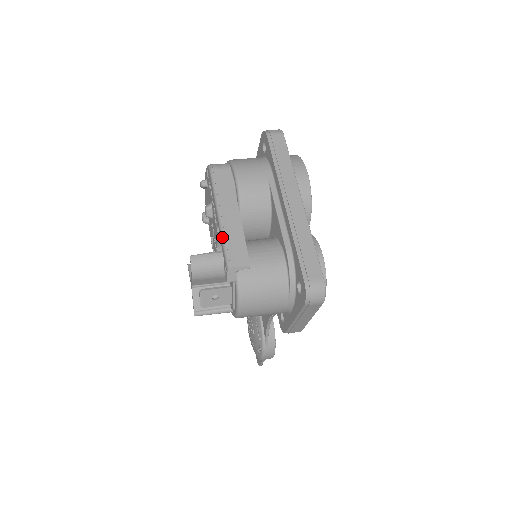
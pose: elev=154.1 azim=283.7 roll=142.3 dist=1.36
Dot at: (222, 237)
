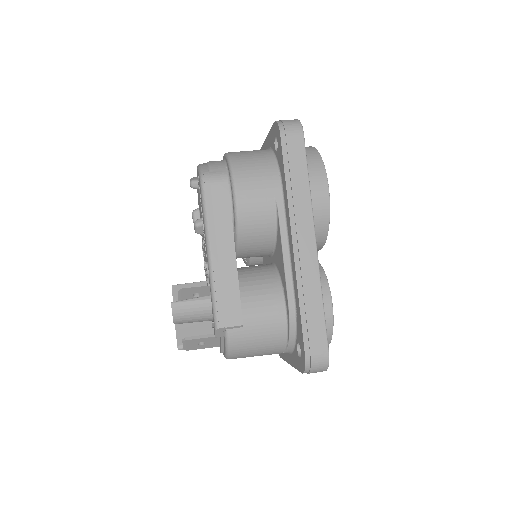
Dot at: (211, 284)
